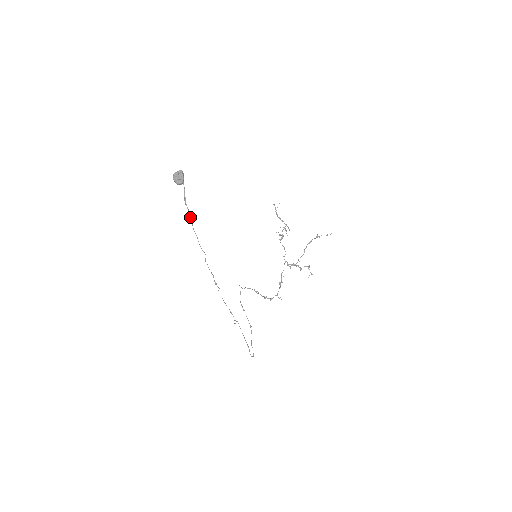
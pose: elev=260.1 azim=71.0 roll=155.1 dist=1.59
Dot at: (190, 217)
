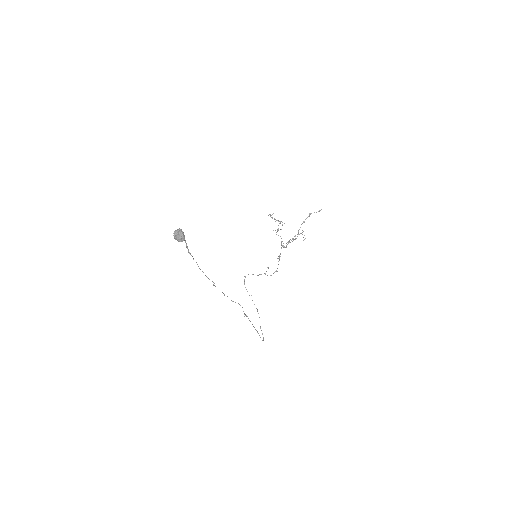
Dot at: occluded
